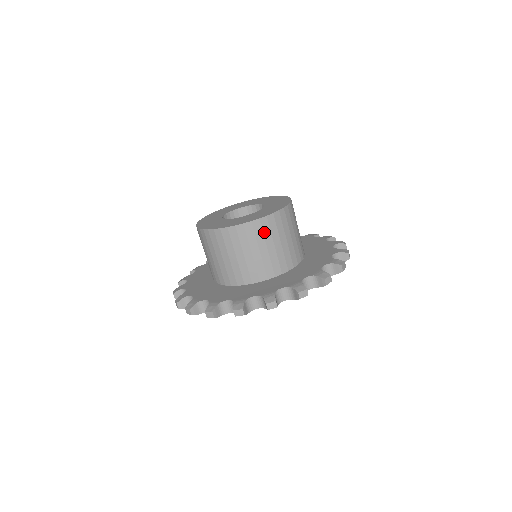
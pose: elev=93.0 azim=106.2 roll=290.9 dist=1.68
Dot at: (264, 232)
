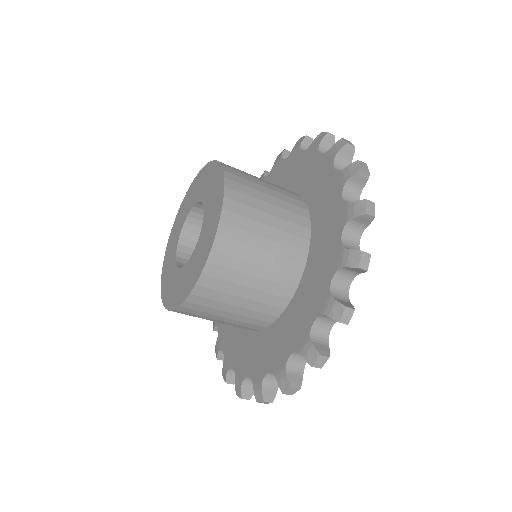
Dot at: (244, 215)
